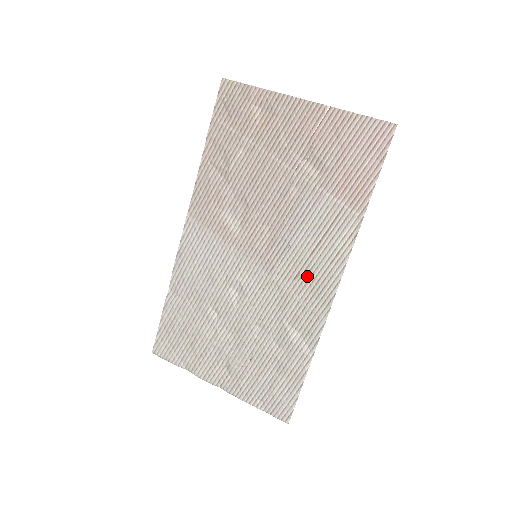
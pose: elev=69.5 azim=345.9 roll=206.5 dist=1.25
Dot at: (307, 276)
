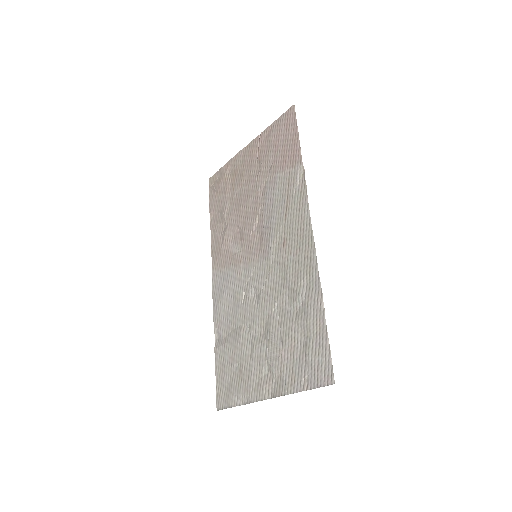
Dot at: (290, 236)
